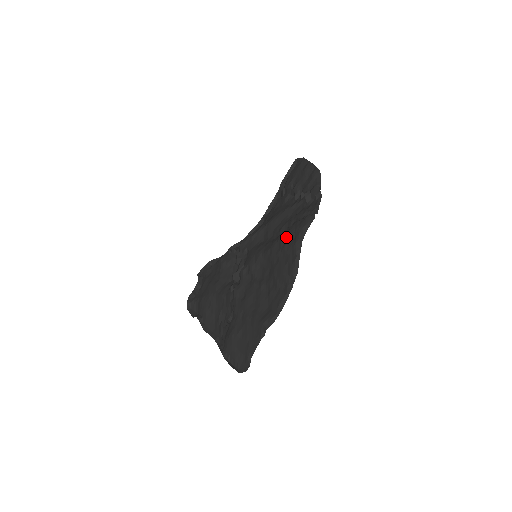
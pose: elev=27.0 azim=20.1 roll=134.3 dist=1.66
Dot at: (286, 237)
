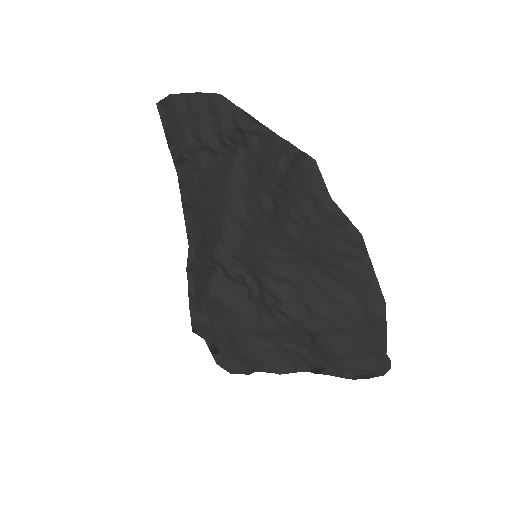
Dot at: (298, 210)
